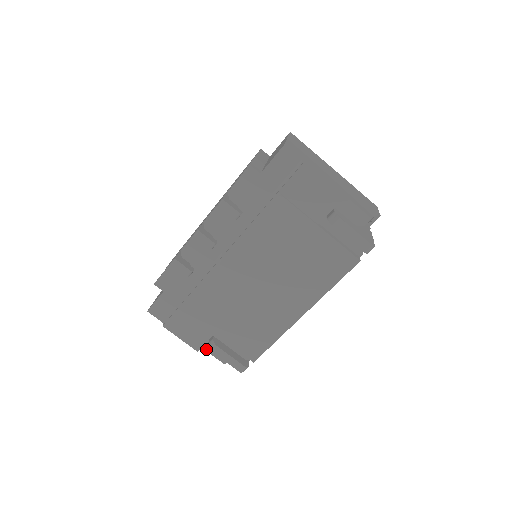
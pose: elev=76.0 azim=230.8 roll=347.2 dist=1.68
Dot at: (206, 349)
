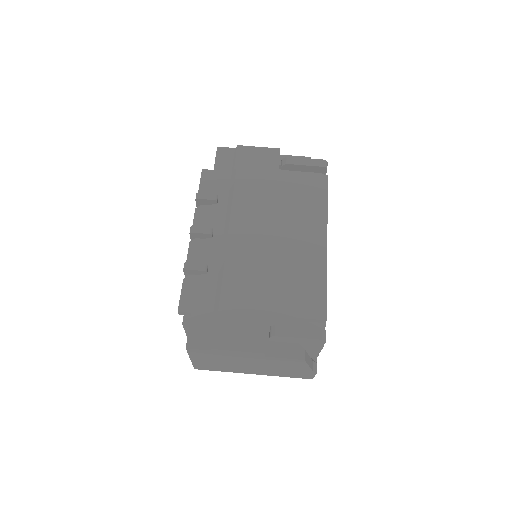
Dot at: (273, 355)
